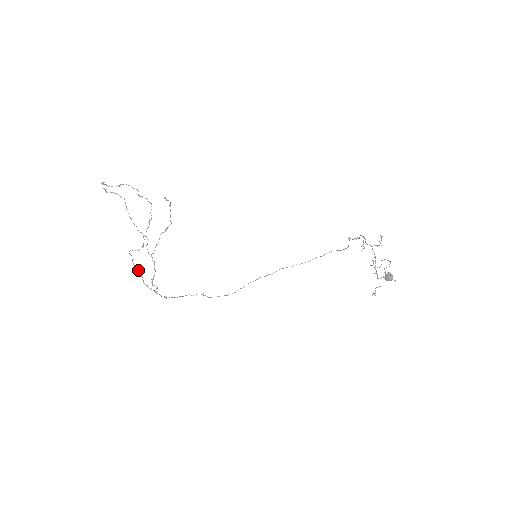
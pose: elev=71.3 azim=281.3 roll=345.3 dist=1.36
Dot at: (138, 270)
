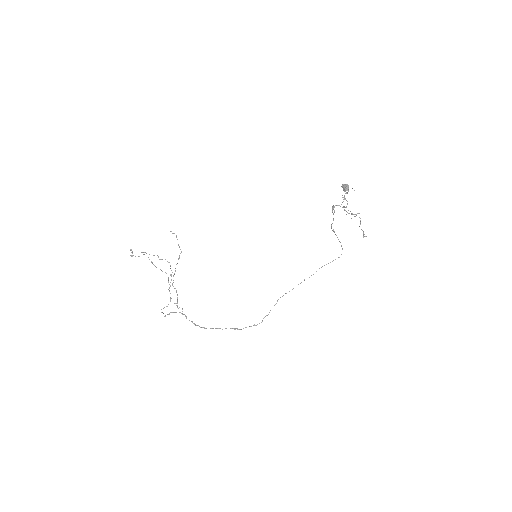
Dot at: (168, 314)
